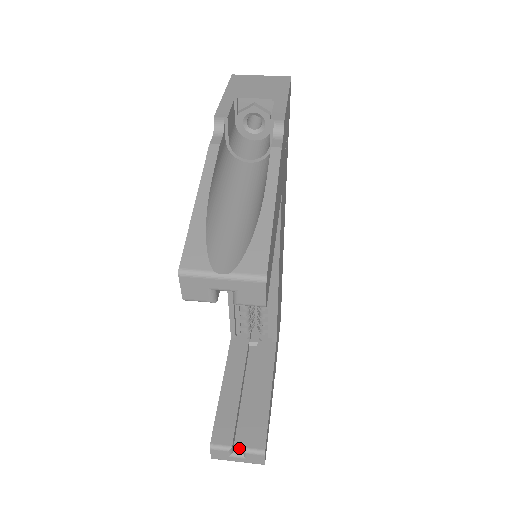
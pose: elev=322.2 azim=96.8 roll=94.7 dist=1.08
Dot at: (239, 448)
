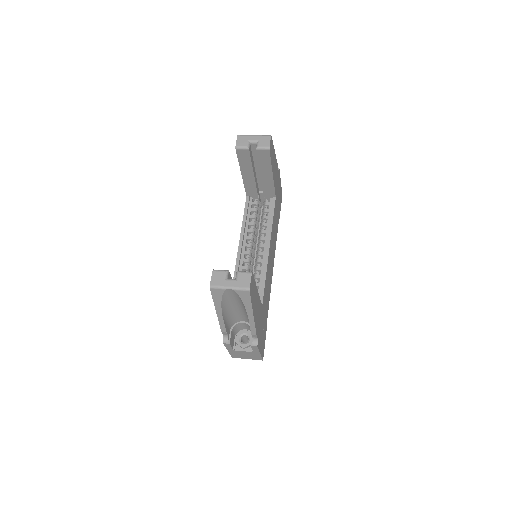
Dot at: occluded
